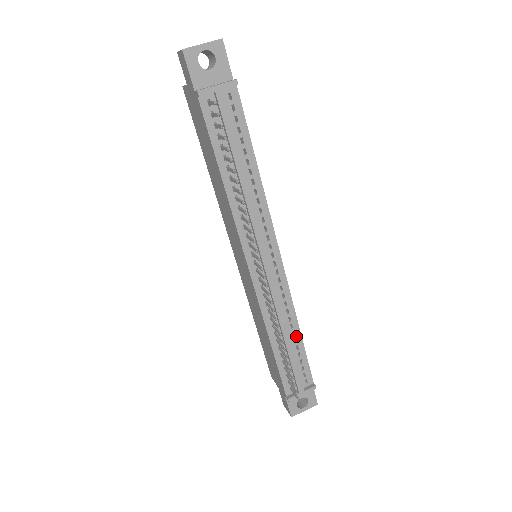
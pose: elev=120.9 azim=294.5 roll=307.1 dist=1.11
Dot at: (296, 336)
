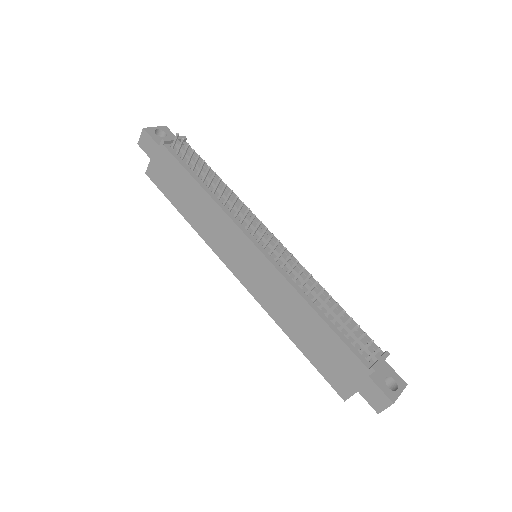
Dot at: (333, 304)
